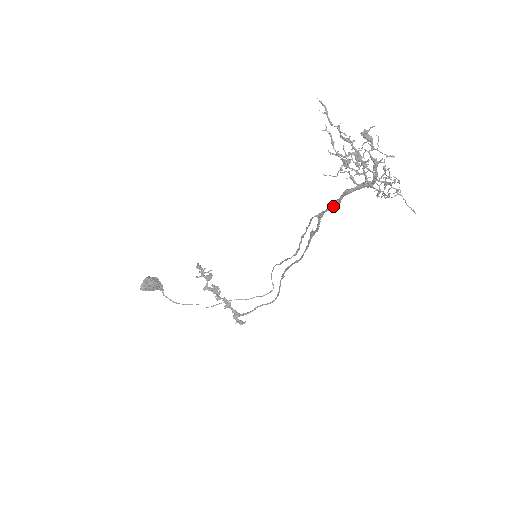
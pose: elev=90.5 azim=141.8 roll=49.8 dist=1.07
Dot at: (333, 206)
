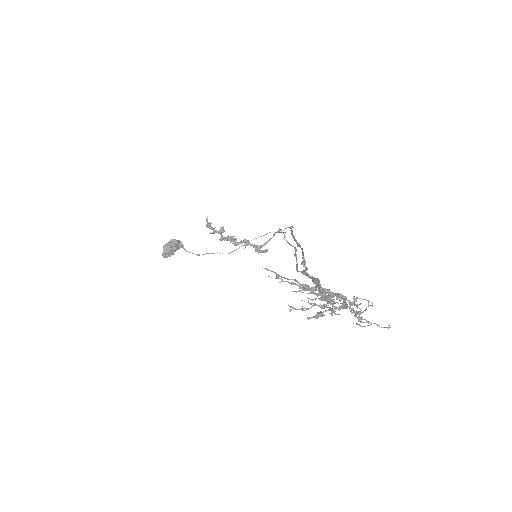
Dot at: (313, 281)
